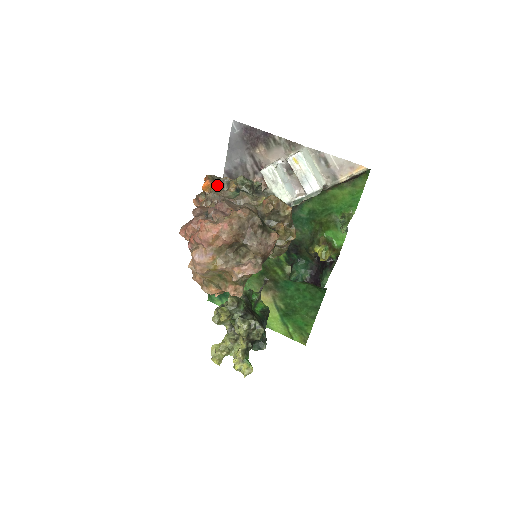
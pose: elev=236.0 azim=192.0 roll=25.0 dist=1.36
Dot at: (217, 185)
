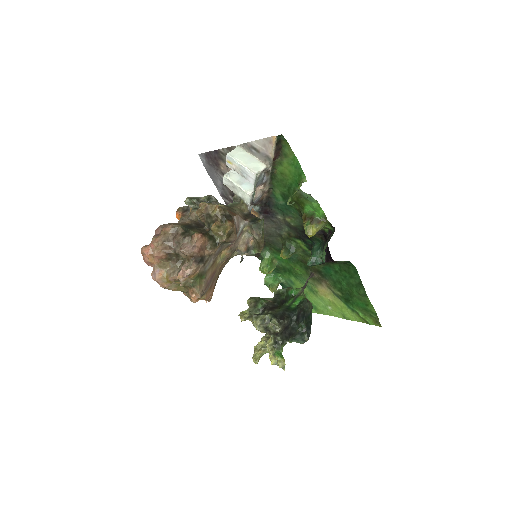
Dot at: (184, 213)
